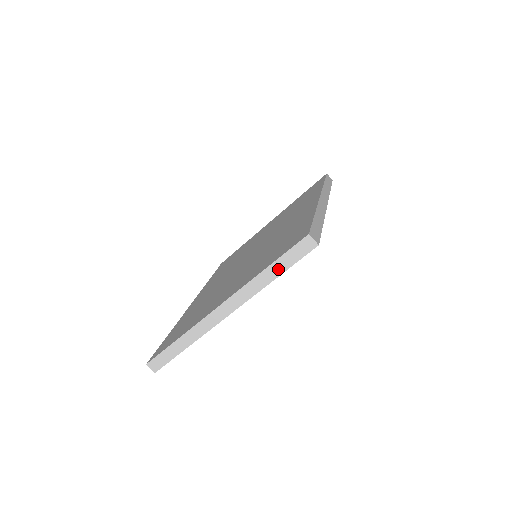
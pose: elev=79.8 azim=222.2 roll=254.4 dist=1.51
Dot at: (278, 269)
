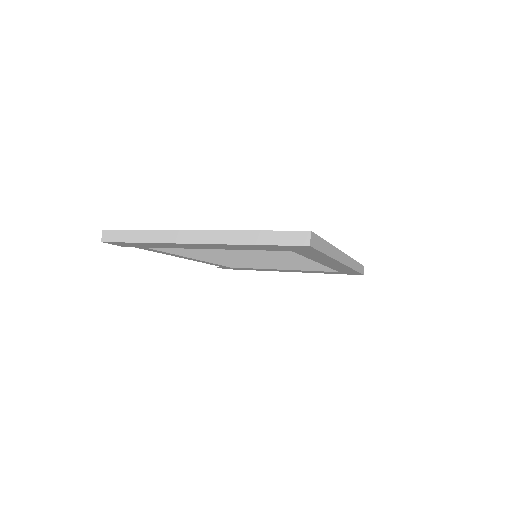
Dot at: (264, 239)
